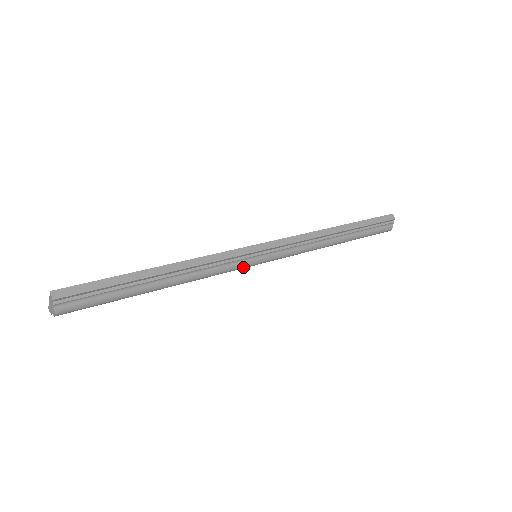
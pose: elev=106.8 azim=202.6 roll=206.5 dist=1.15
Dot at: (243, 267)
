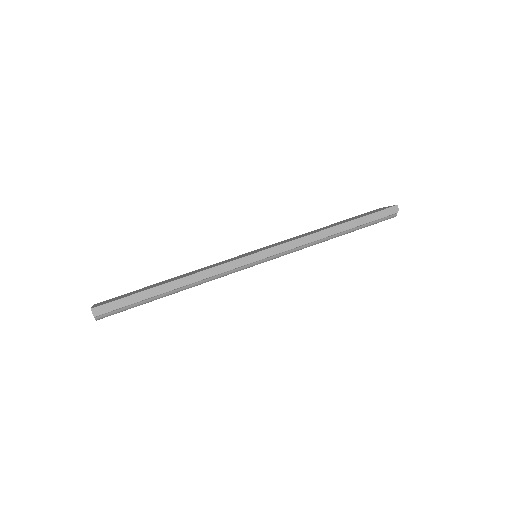
Dot at: (242, 269)
